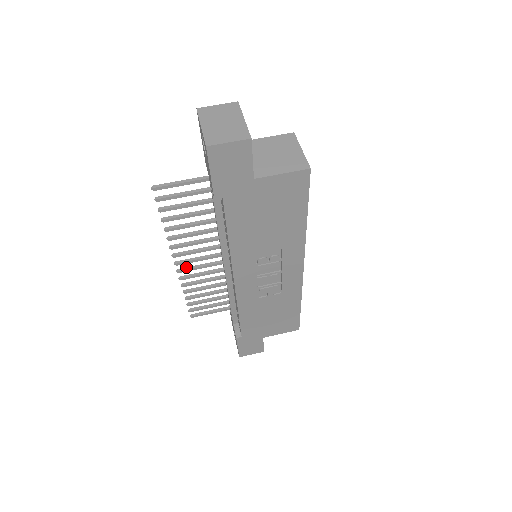
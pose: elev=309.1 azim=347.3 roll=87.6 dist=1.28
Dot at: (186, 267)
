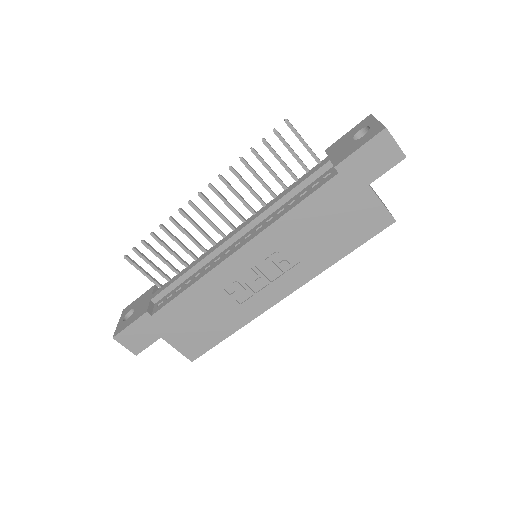
Dot at: occluded
